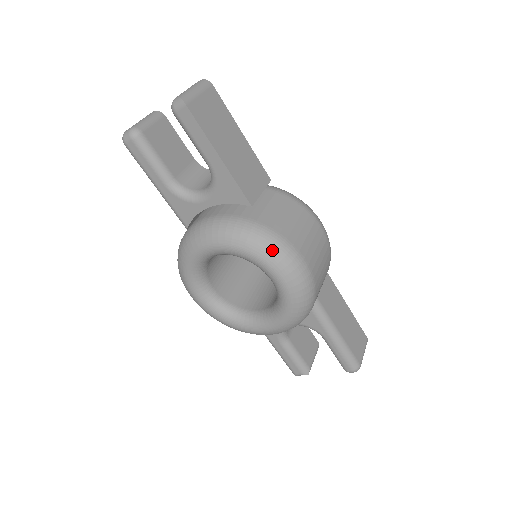
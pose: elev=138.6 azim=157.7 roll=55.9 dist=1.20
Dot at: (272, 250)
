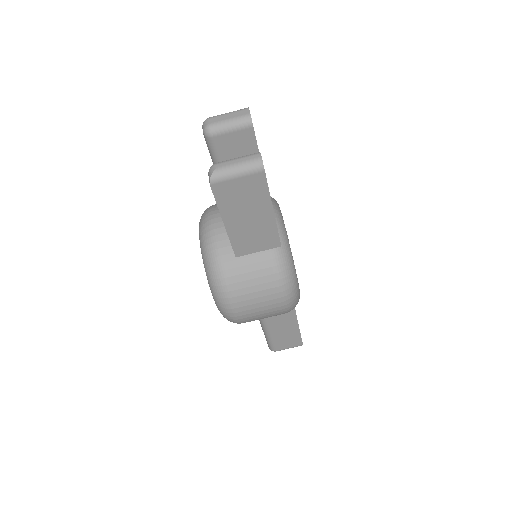
Dot at: (216, 294)
